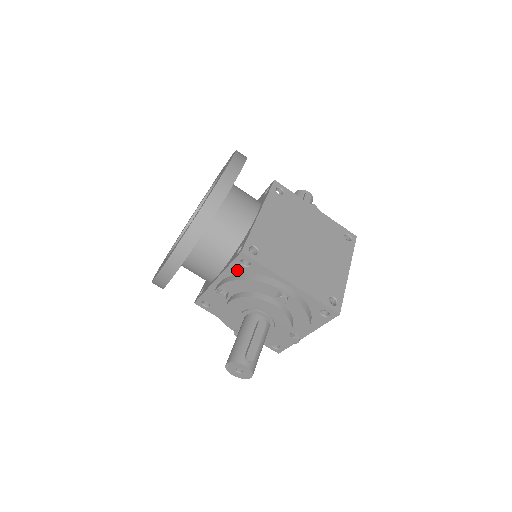
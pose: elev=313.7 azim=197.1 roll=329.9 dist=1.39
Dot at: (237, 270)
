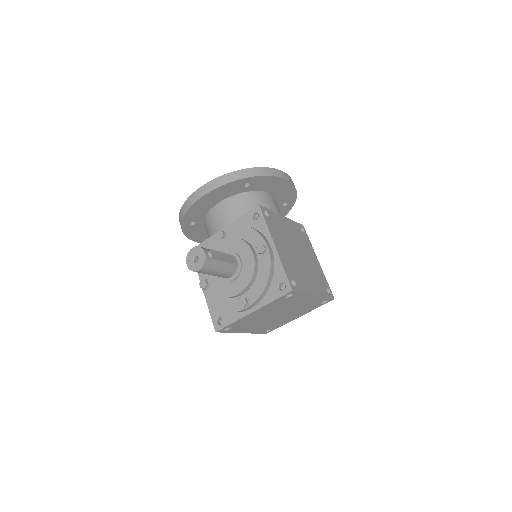
Dot at: (245, 222)
